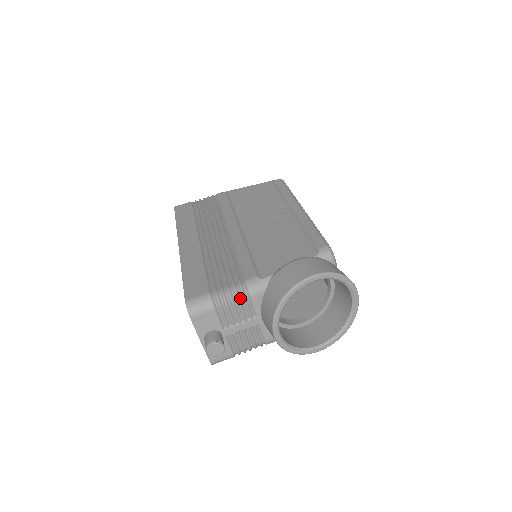
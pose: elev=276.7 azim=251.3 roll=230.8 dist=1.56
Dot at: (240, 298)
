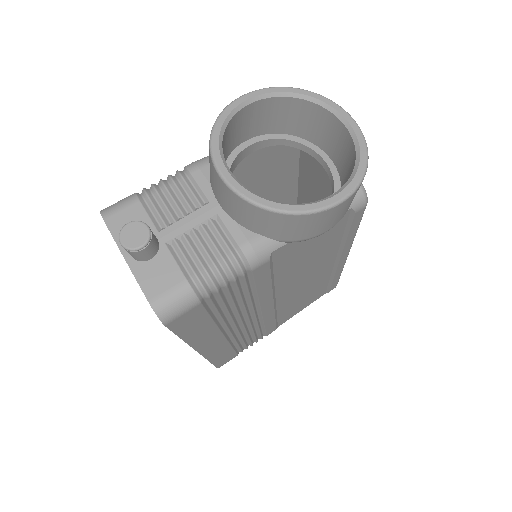
Dot at: (176, 180)
